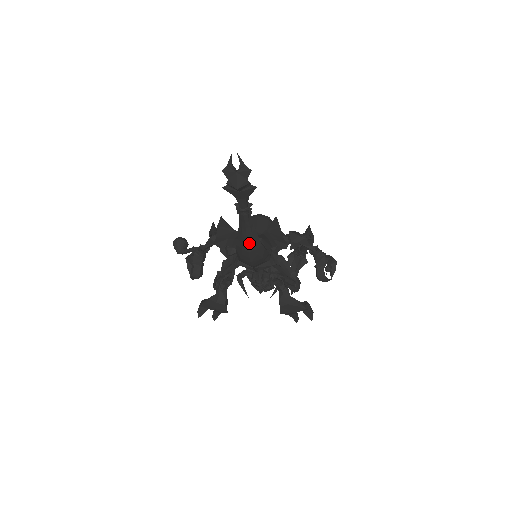
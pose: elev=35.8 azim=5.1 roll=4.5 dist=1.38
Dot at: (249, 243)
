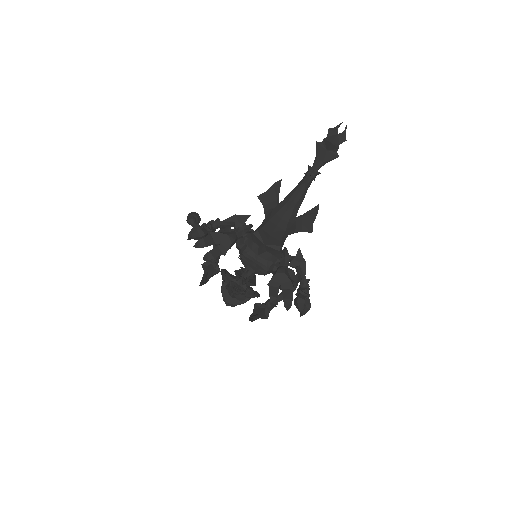
Dot at: (293, 203)
